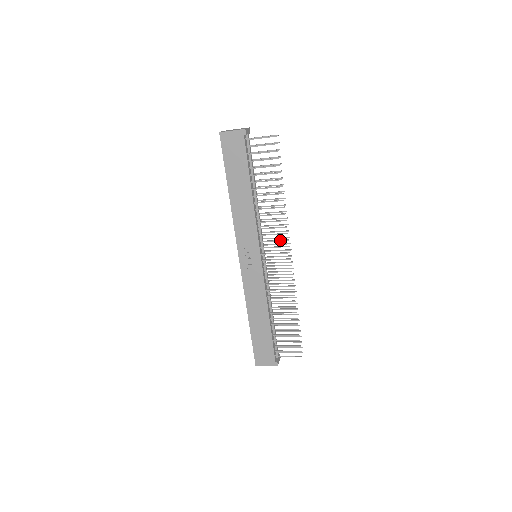
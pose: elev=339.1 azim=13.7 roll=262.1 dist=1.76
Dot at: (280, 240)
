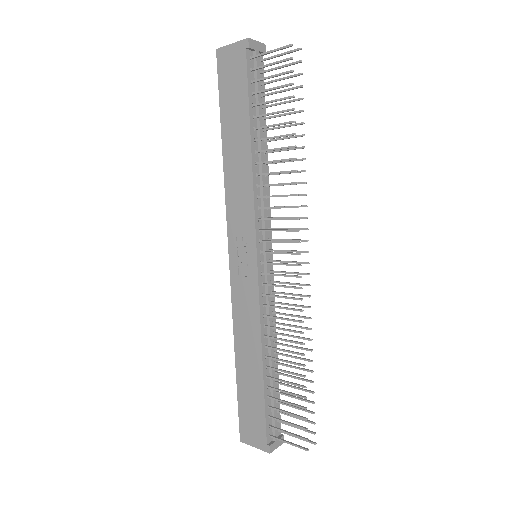
Dot at: (287, 229)
